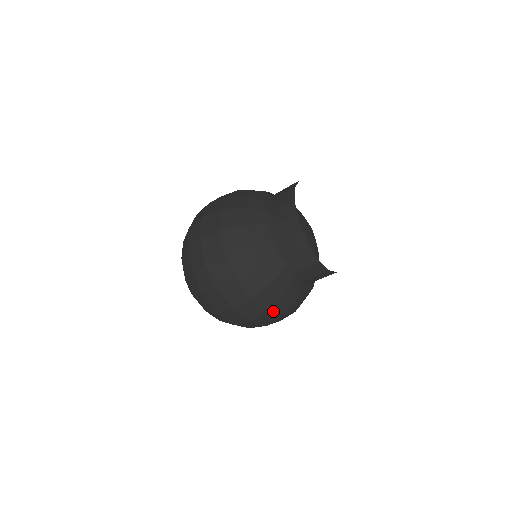
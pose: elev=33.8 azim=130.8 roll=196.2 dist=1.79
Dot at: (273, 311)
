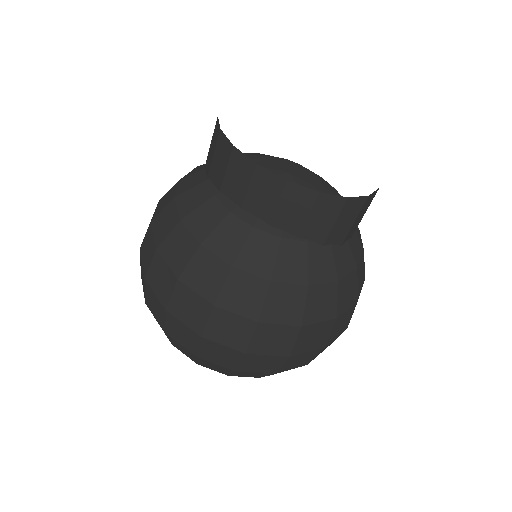
Dot at: (341, 311)
